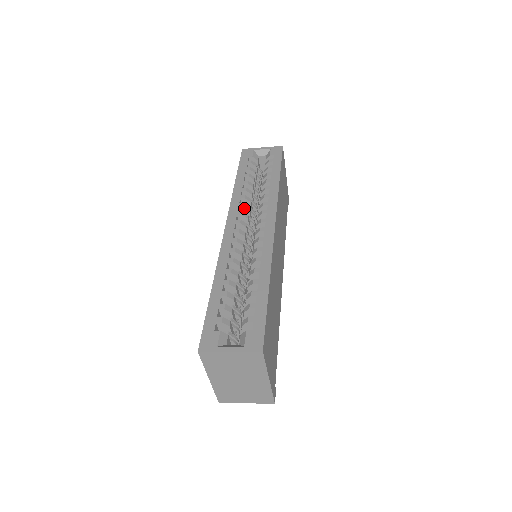
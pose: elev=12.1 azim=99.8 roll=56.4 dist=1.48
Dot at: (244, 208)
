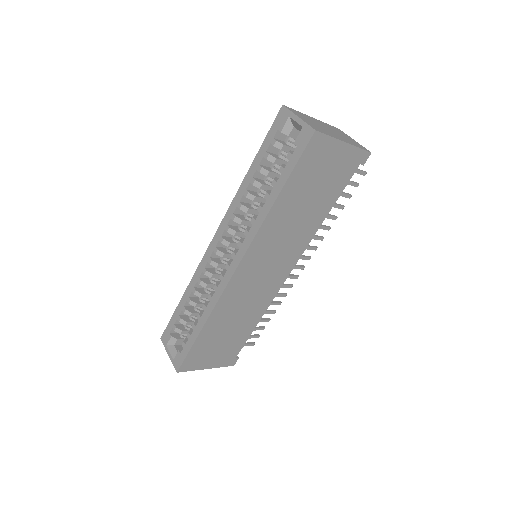
Dot at: (236, 221)
